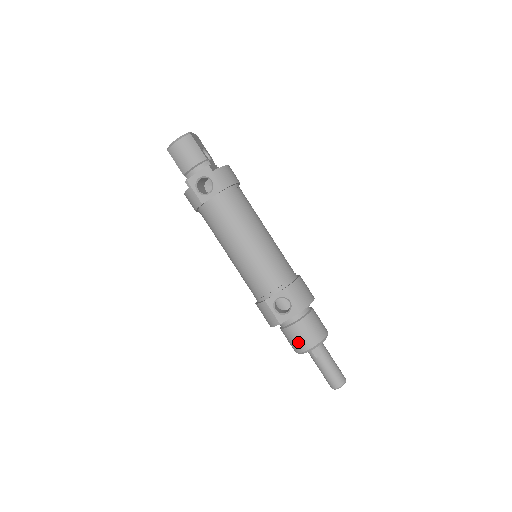
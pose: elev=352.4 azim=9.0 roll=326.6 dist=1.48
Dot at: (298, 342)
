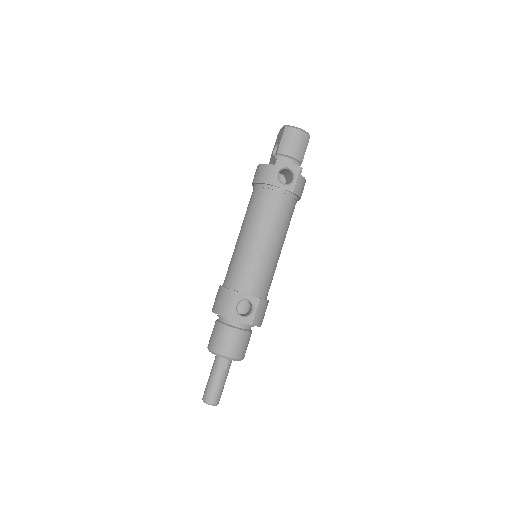
Dot at: (224, 344)
